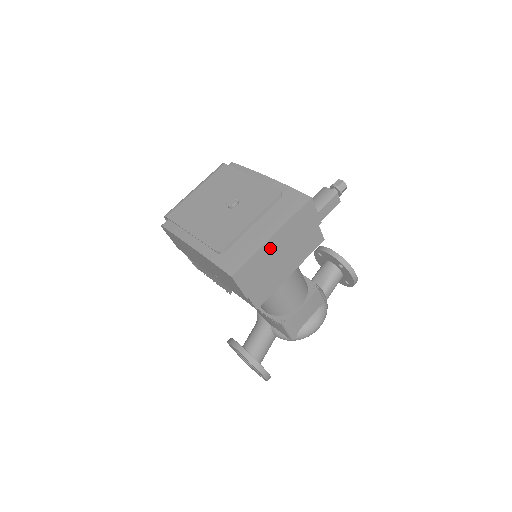
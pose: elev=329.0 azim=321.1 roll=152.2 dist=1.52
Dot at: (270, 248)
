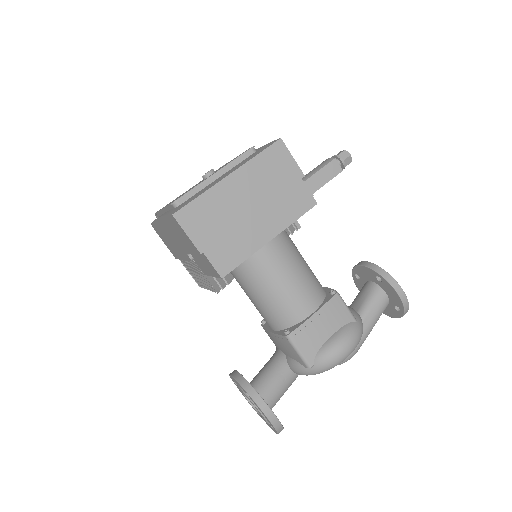
Dot at: (227, 191)
